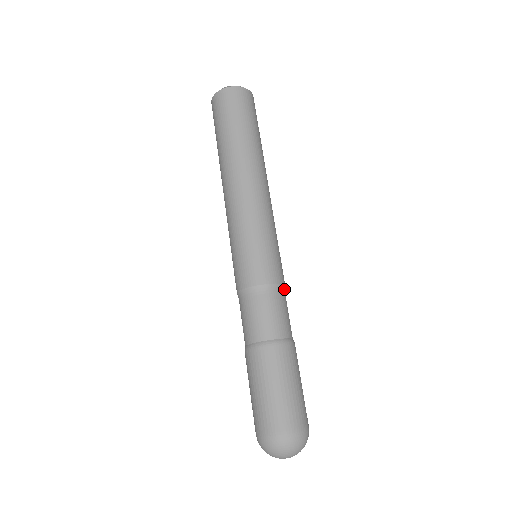
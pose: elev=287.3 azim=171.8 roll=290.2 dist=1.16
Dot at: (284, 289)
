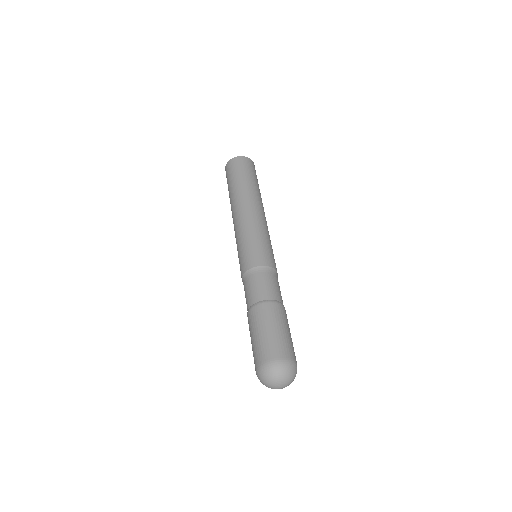
Dot at: (272, 270)
